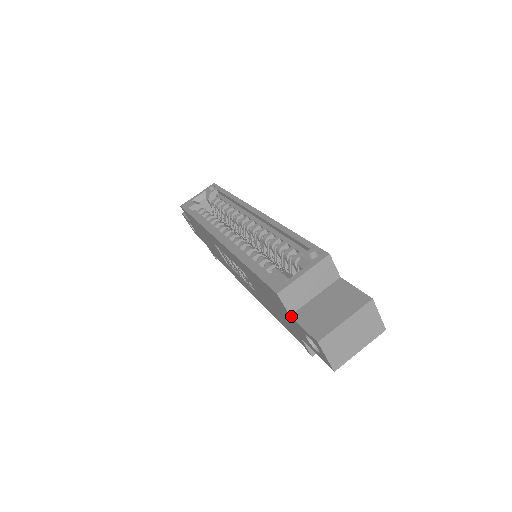
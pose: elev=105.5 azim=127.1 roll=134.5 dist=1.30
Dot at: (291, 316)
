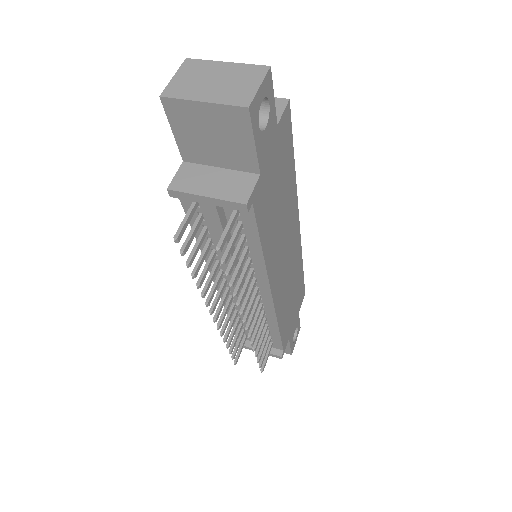
Dot at: occluded
